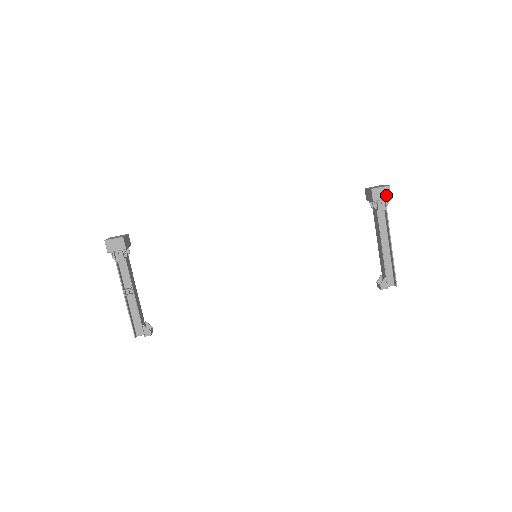
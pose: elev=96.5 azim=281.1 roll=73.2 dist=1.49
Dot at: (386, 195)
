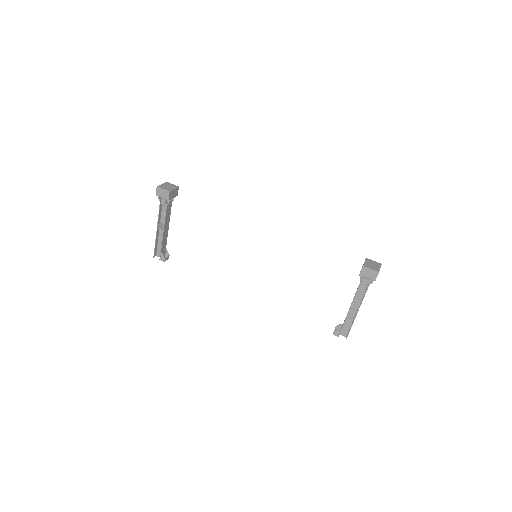
Dot at: (372, 277)
